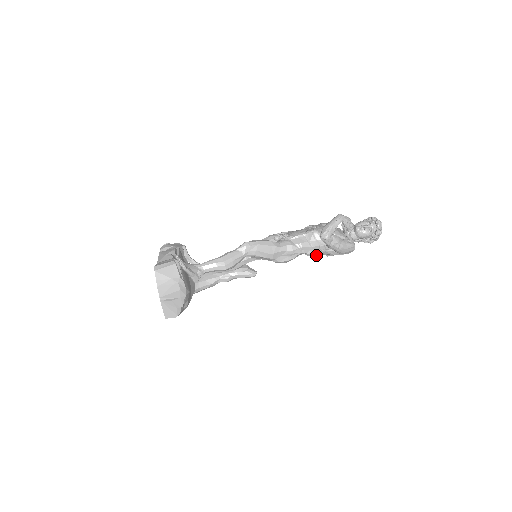
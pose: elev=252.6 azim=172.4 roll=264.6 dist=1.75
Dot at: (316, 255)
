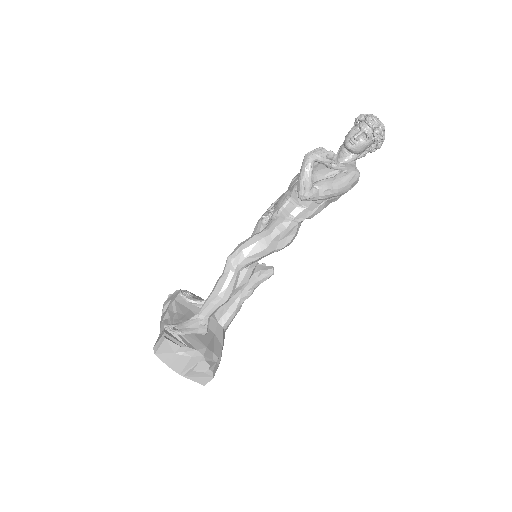
Dot at: (320, 211)
